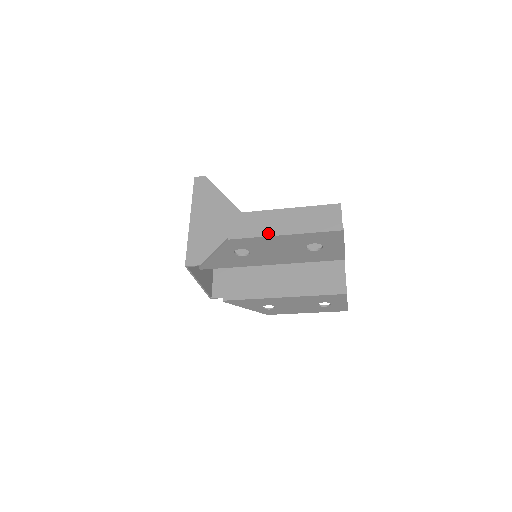
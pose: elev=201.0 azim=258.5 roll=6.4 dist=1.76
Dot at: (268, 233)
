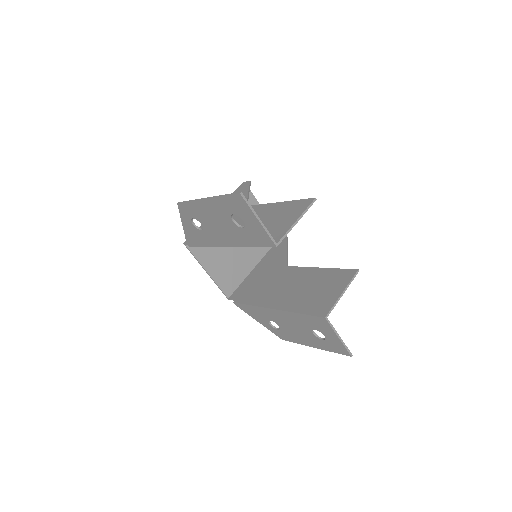
Dot at: occluded
